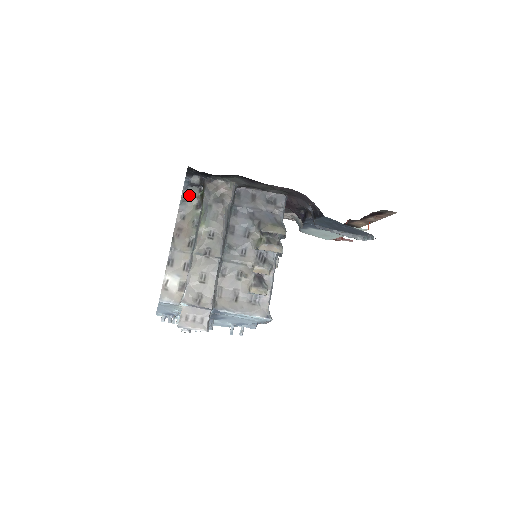
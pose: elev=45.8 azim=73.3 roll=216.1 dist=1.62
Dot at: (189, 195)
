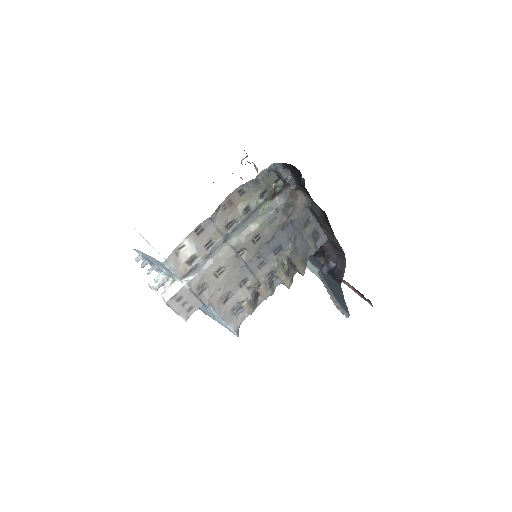
Dot at: (265, 178)
